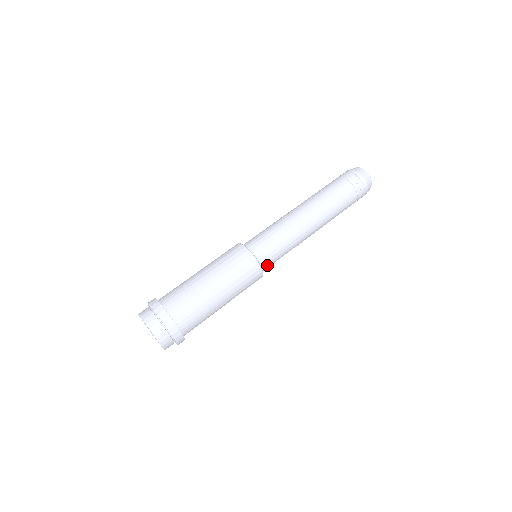
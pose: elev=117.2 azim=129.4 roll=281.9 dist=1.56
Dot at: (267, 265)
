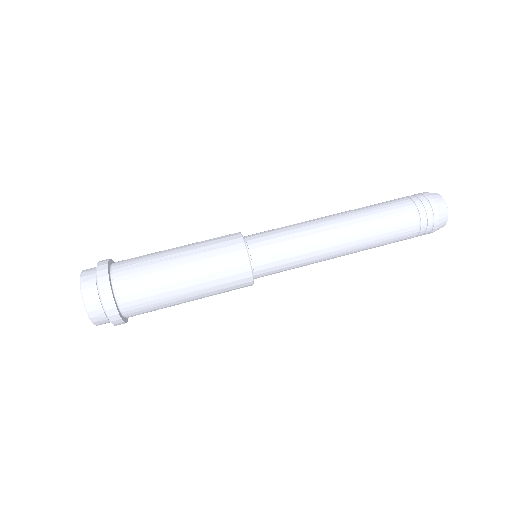
Dot at: (262, 276)
